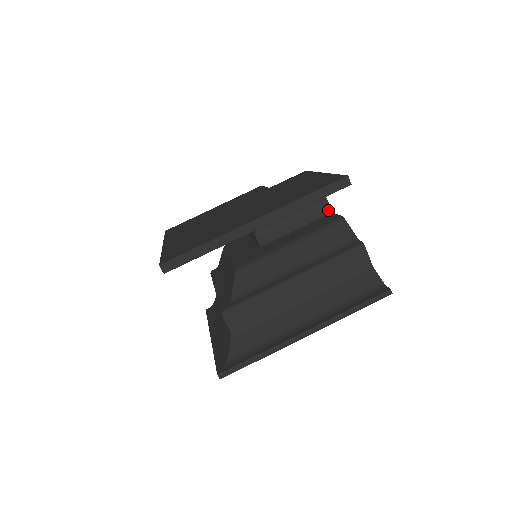
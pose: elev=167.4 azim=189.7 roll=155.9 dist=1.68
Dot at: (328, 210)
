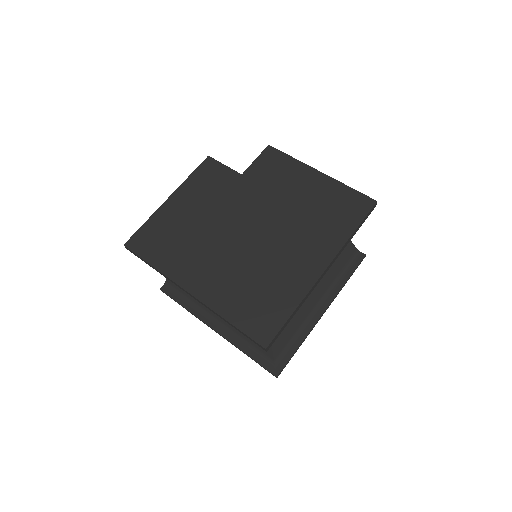
Dot at: occluded
